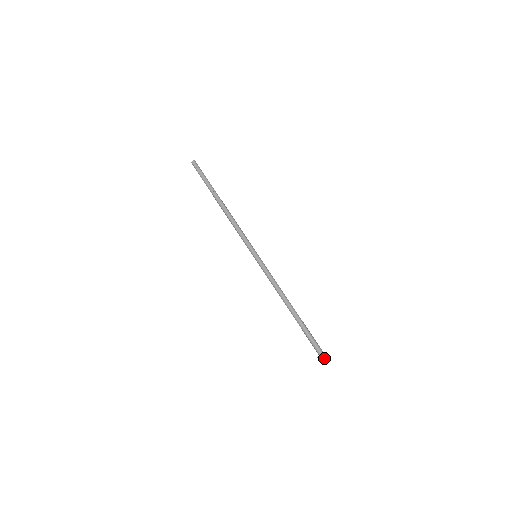
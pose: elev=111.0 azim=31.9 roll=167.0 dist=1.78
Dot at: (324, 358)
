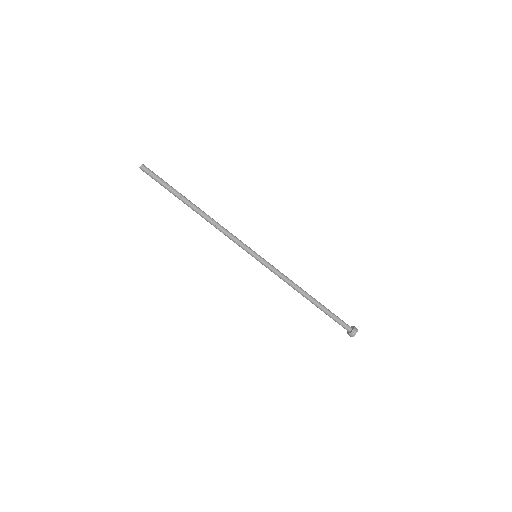
Dot at: (355, 334)
